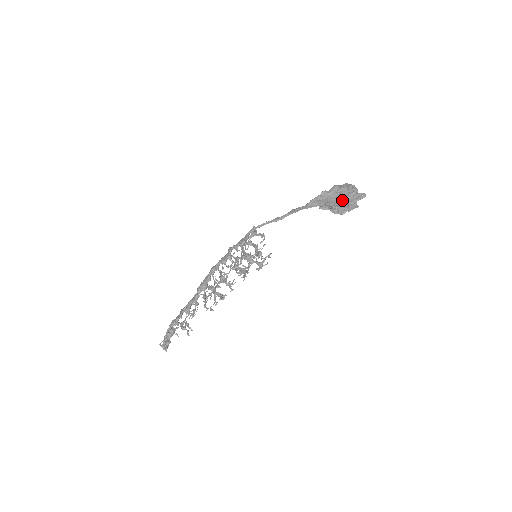
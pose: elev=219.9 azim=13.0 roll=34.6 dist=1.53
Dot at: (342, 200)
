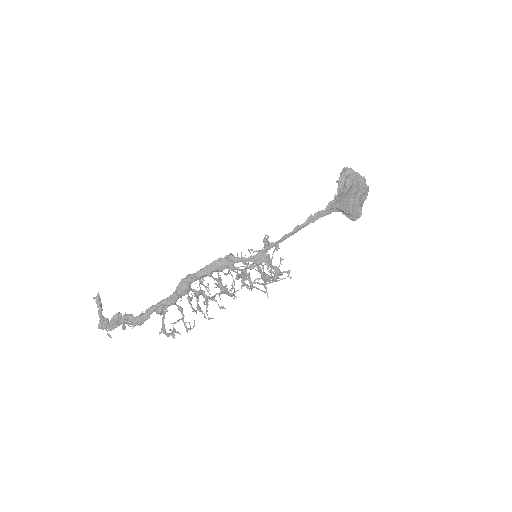
Dot at: (355, 202)
